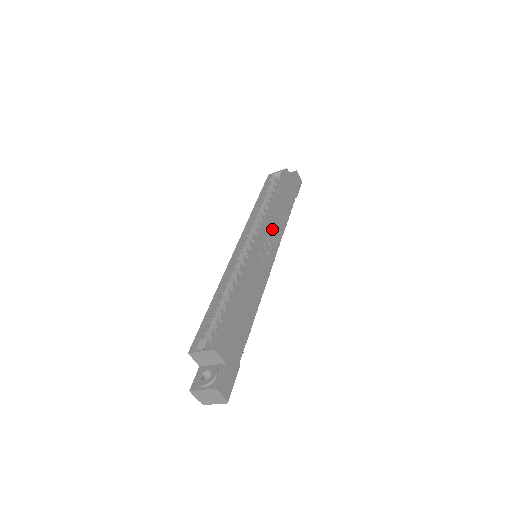
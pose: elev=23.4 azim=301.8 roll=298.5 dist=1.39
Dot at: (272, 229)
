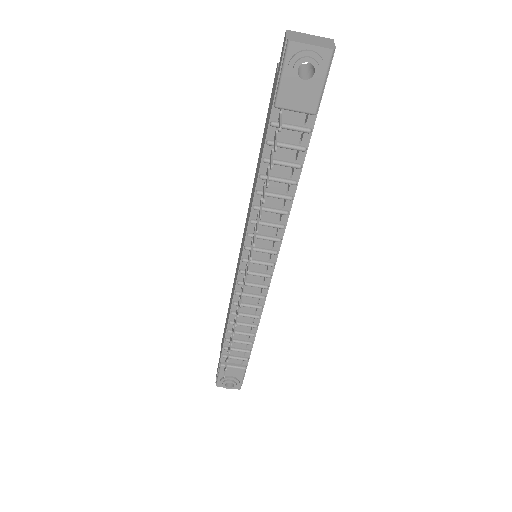
Dot at: occluded
